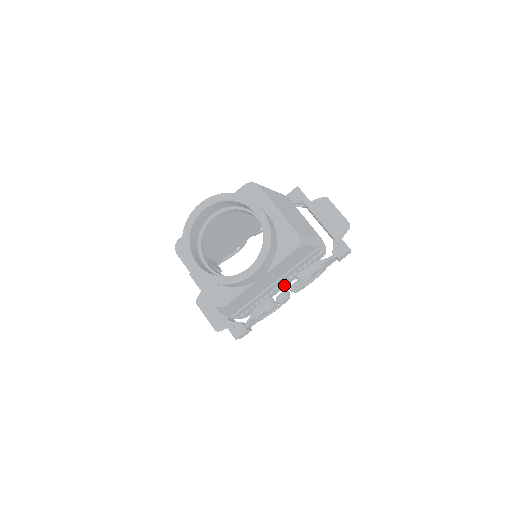
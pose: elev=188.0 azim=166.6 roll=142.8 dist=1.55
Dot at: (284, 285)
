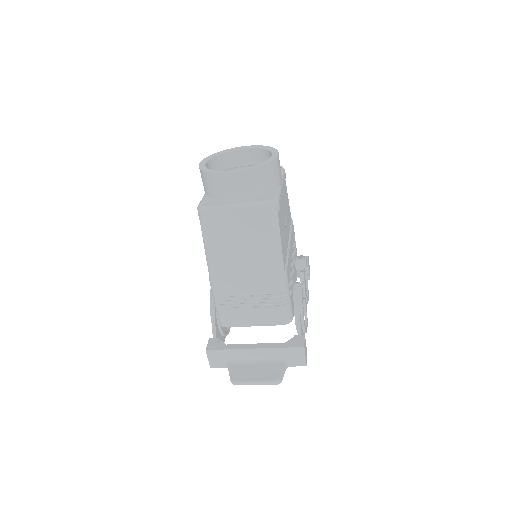
Dot at: (294, 278)
